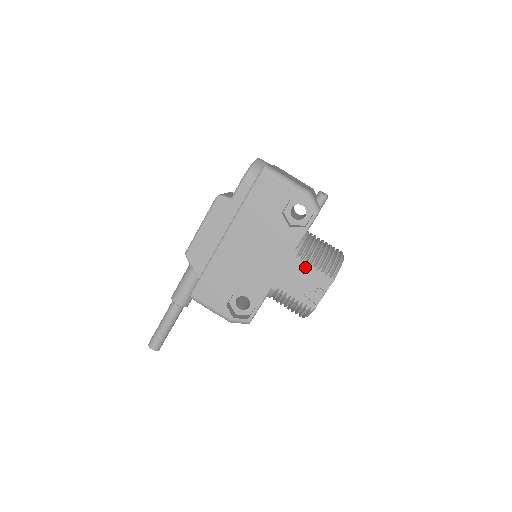
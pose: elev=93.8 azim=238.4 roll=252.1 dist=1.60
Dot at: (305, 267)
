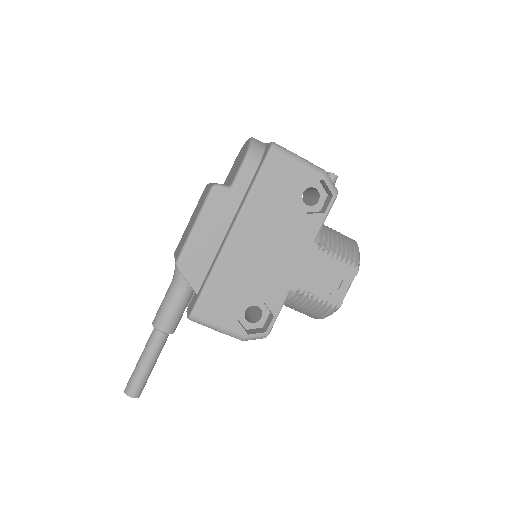
Dot at: (328, 259)
